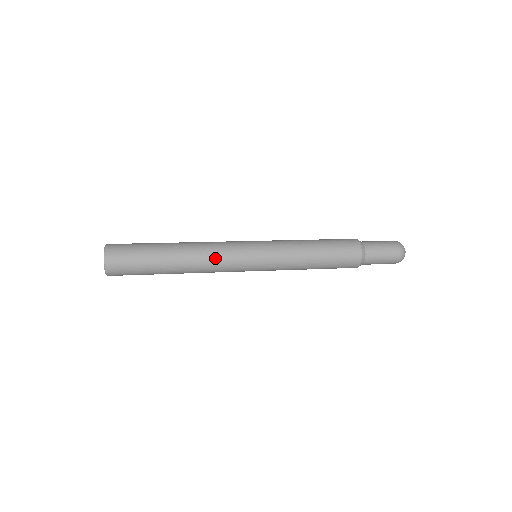
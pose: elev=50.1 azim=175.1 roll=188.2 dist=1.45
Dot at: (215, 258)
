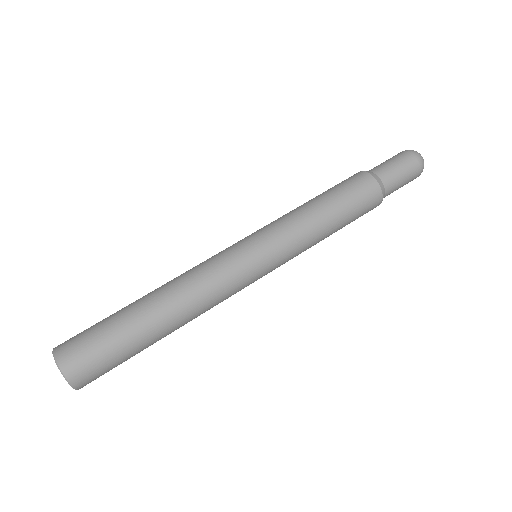
Dot at: (212, 292)
